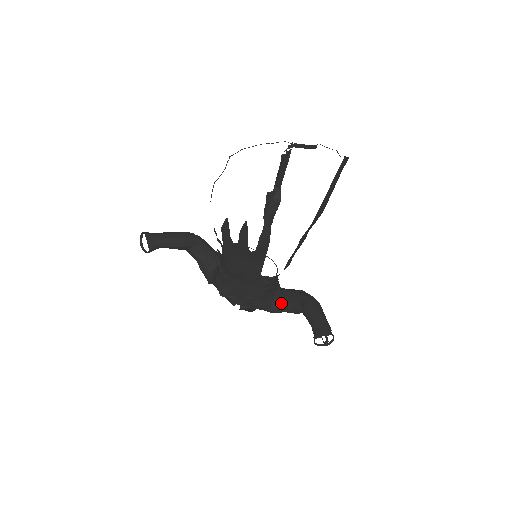
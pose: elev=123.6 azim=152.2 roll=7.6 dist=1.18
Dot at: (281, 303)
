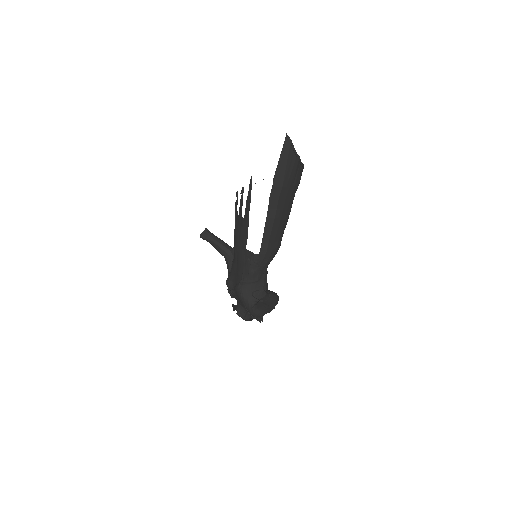
Dot at: (258, 301)
